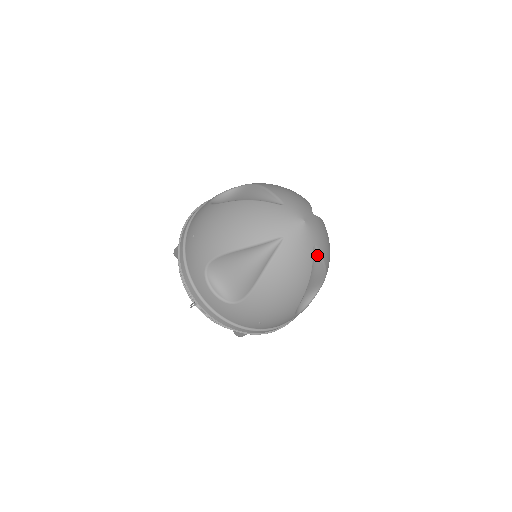
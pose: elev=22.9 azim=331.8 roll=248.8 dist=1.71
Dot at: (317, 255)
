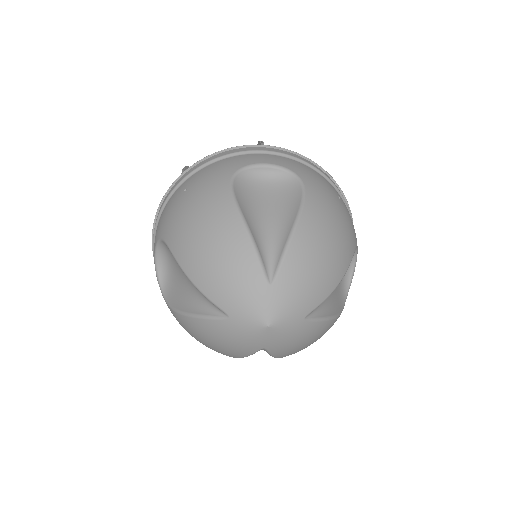
Dot at: (318, 305)
